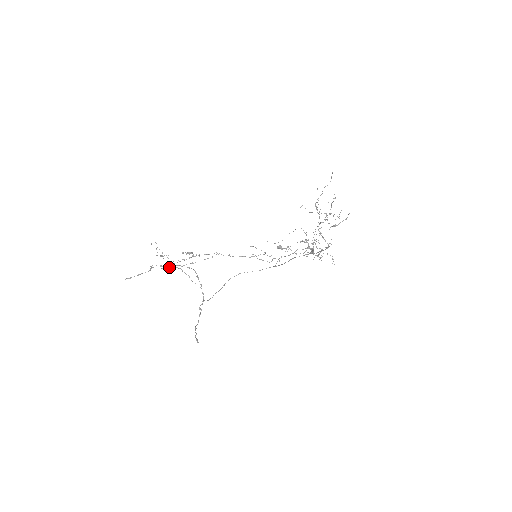
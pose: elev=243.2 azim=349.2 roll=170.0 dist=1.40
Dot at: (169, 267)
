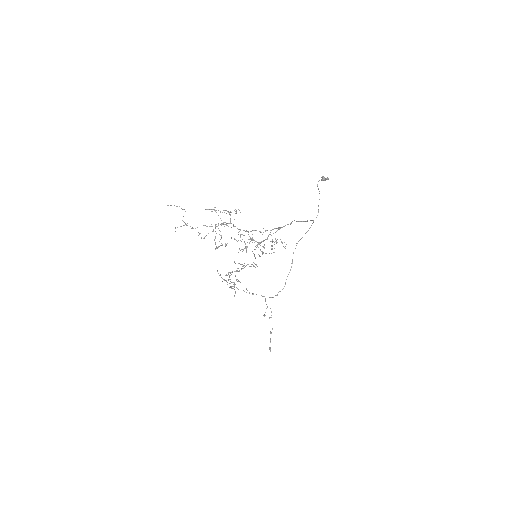
Dot at: occluded
